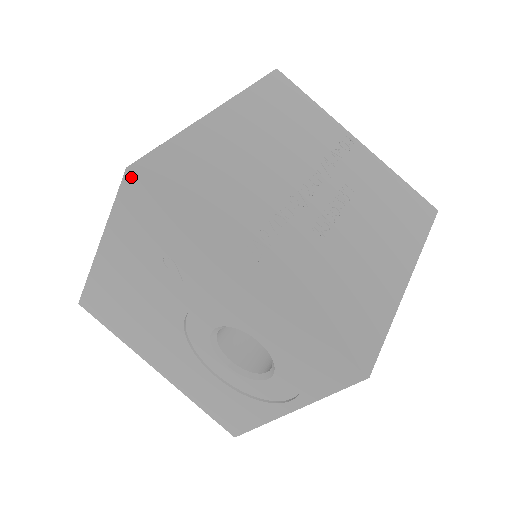
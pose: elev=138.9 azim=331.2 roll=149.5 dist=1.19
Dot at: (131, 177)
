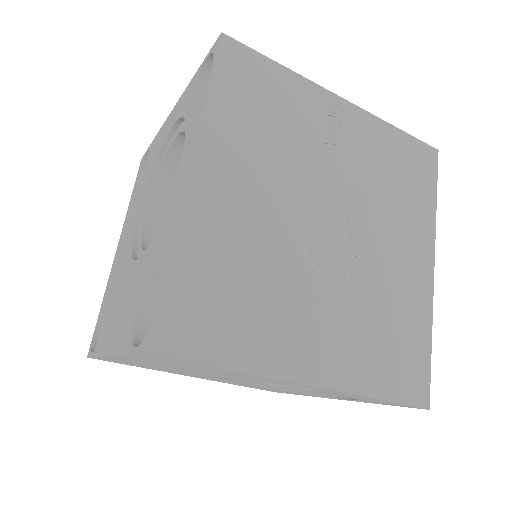
Dot at: (154, 356)
